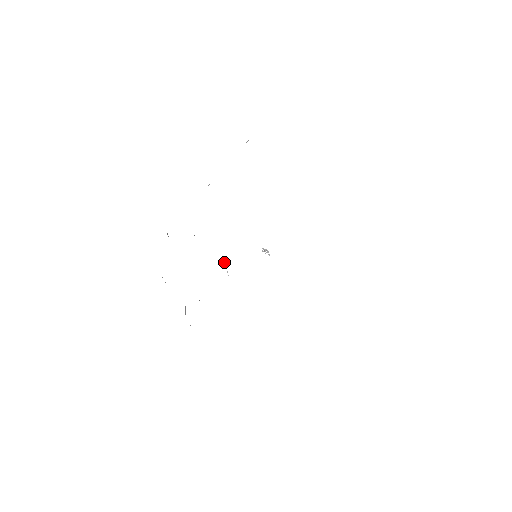
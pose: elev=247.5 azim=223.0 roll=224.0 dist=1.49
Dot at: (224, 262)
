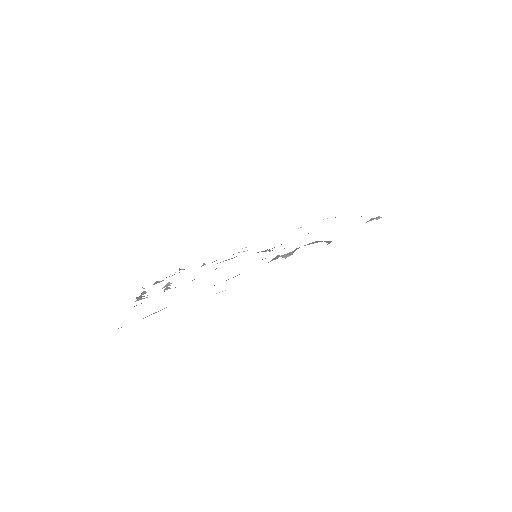
Dot at: occluded
